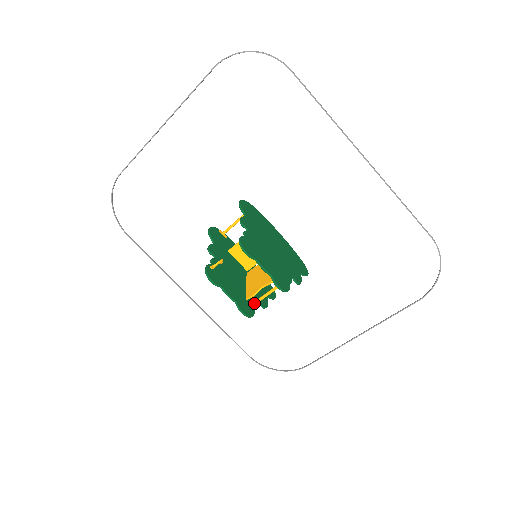
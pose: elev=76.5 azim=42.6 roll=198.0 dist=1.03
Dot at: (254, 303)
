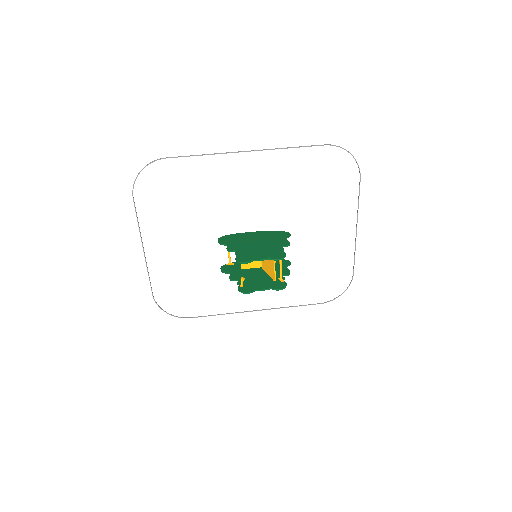
Dot at: (280, 279)
